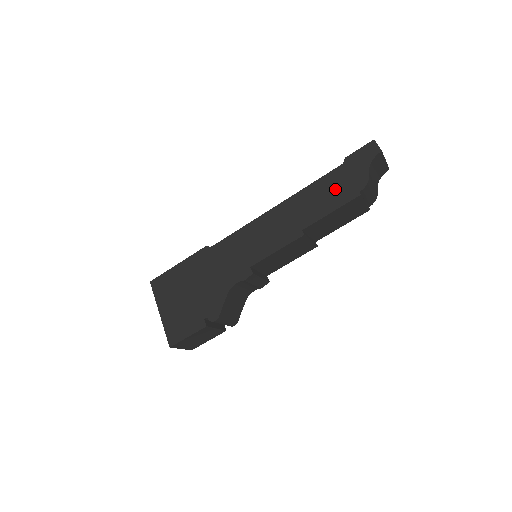
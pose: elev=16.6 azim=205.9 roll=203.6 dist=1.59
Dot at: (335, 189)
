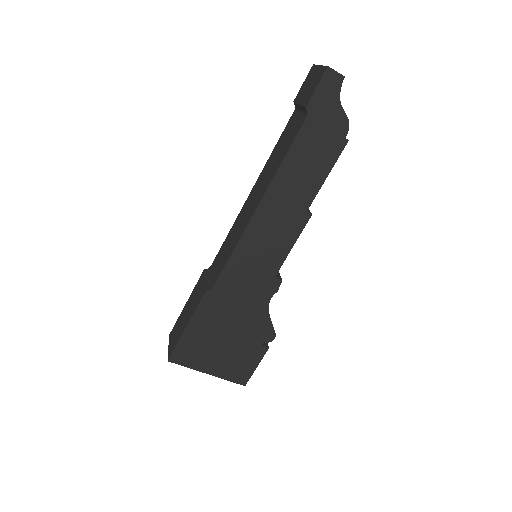
Dot at: (316, 150)
